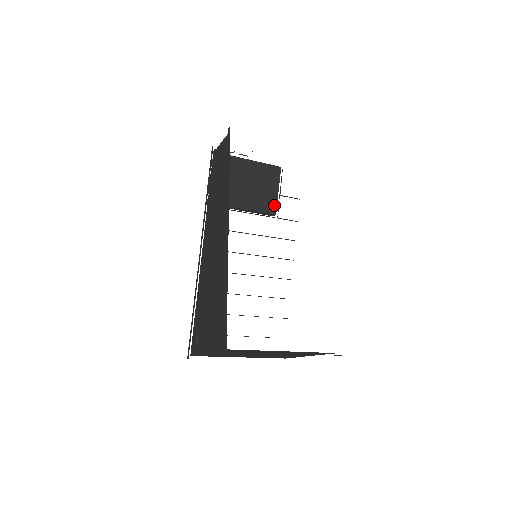
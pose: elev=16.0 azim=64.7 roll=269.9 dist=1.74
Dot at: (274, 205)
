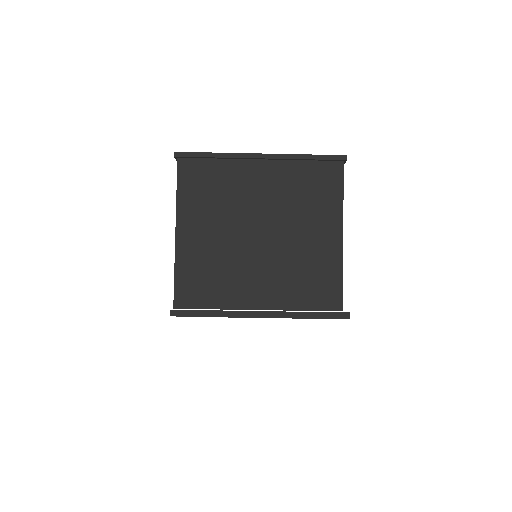
Dot at: occluded
